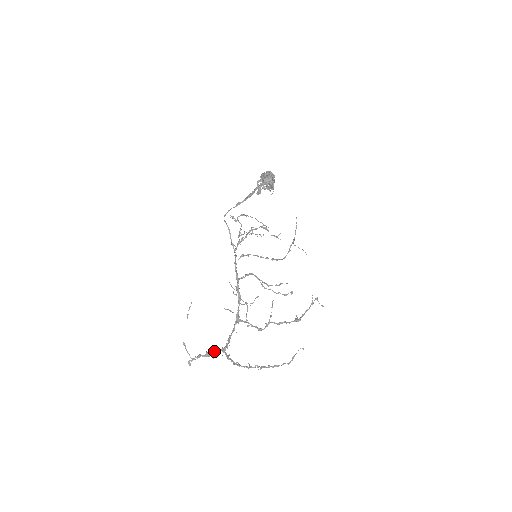
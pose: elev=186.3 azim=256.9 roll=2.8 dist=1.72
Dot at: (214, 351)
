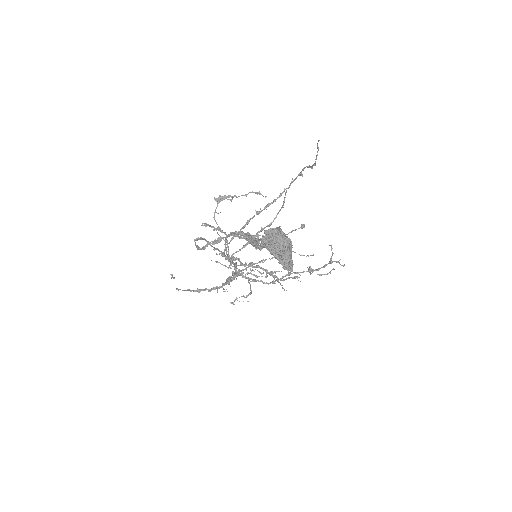
Dot at: (214, 288)
